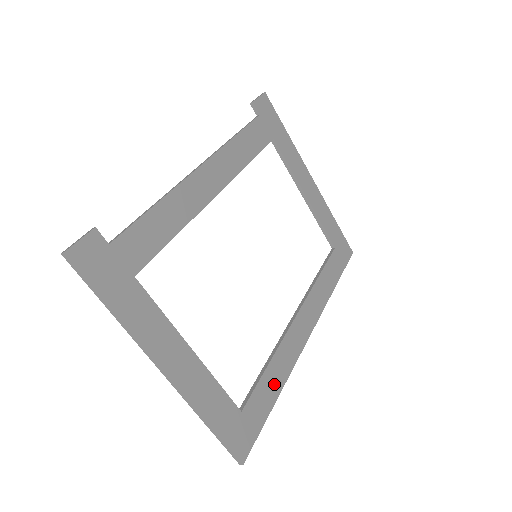
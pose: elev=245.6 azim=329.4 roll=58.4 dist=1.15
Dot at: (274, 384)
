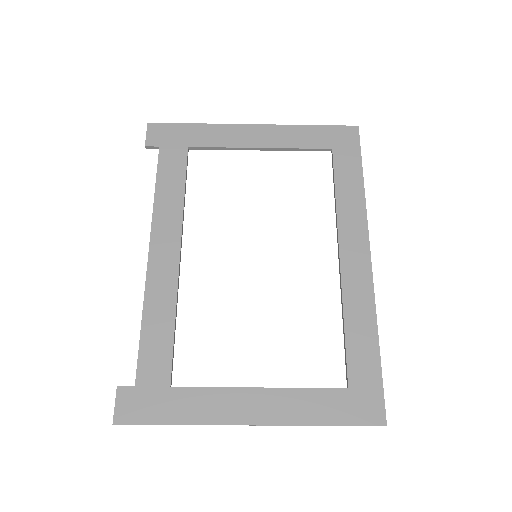
Dot at: (365, 335)
